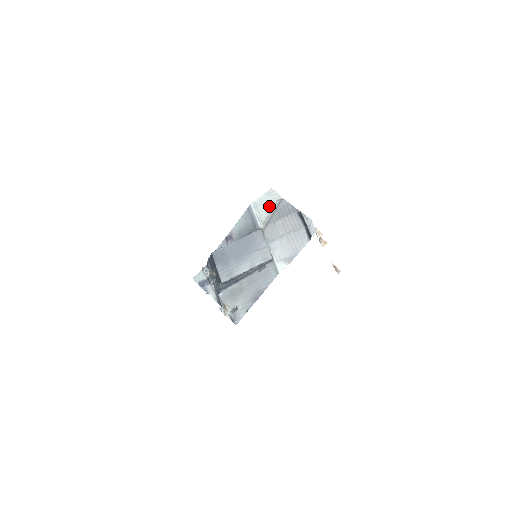
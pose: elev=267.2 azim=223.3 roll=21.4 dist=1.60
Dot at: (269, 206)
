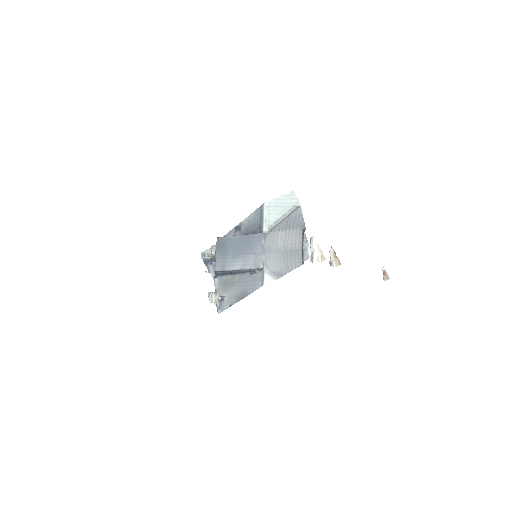
Dot at: (283, 210)
